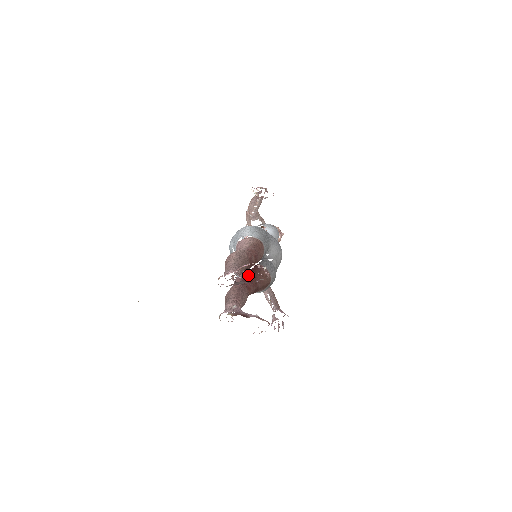
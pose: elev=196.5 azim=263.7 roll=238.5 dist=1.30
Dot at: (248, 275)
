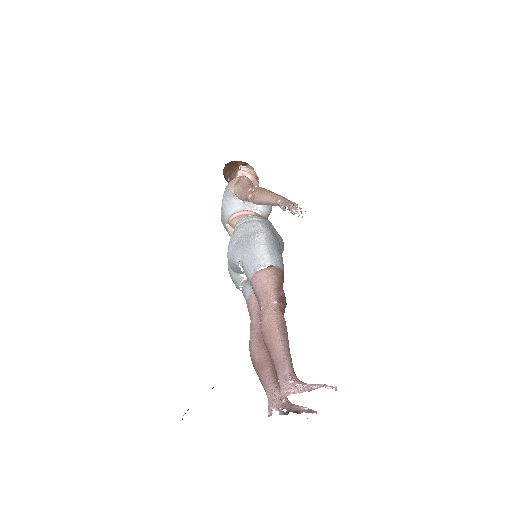
Dot at: occluded
